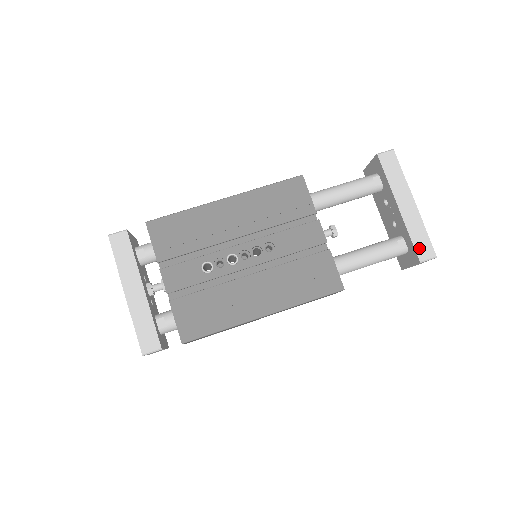
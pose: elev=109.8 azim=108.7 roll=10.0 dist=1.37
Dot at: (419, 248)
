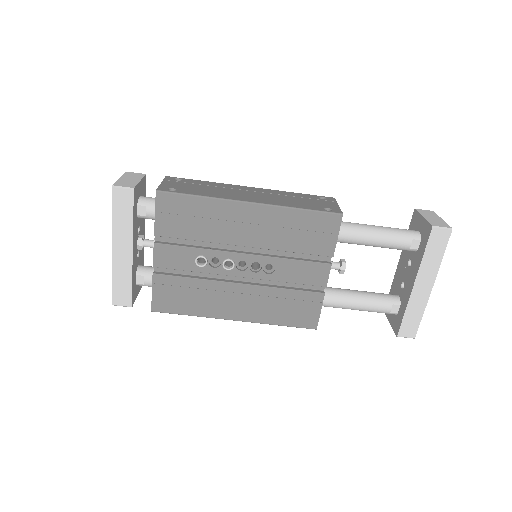
Dot at: (405, 326)
